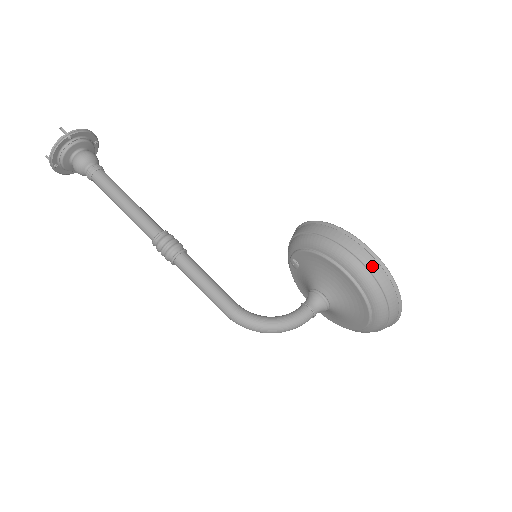
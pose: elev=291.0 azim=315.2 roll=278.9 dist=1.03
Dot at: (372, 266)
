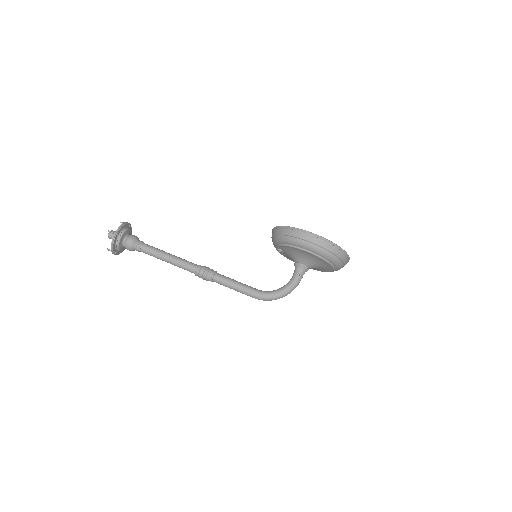
Dot at: (322, 244)
